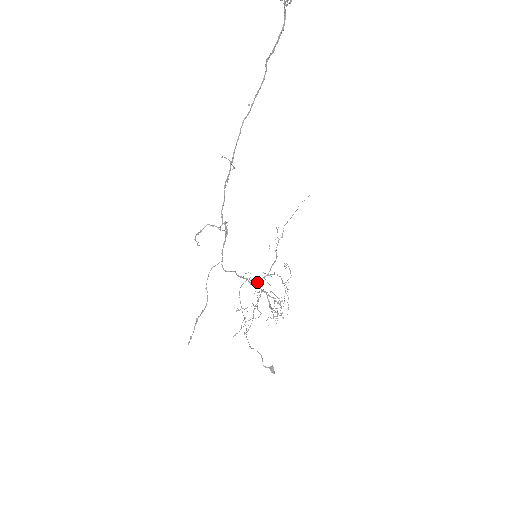
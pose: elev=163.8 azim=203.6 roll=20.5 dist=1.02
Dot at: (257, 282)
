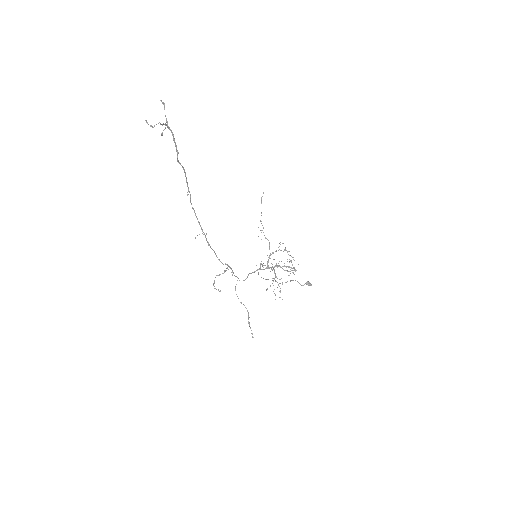
Dot at: (267, 265)
